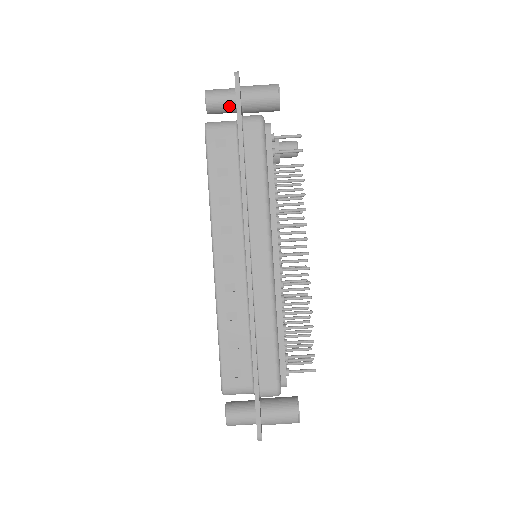
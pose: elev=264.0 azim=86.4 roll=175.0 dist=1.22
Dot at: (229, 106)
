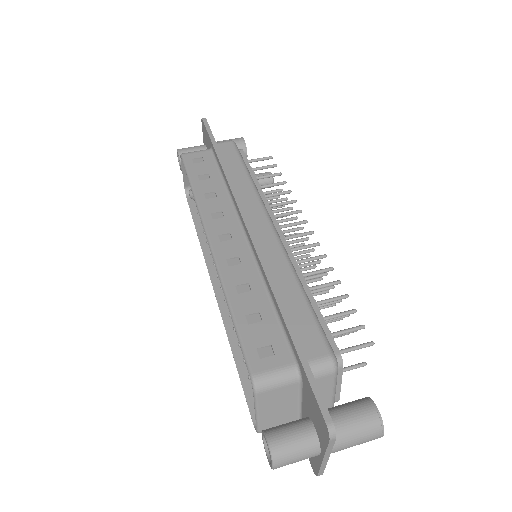
Dot at: occluded
